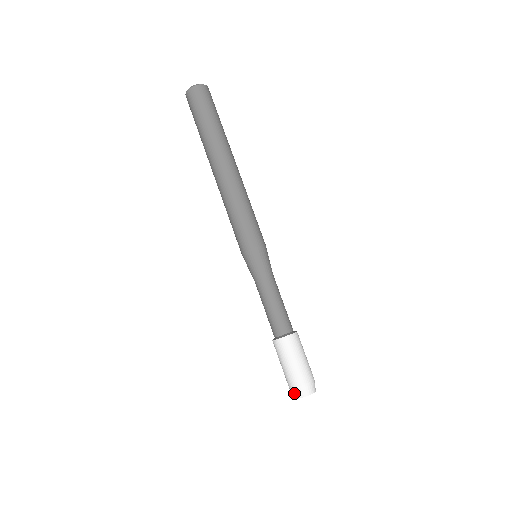
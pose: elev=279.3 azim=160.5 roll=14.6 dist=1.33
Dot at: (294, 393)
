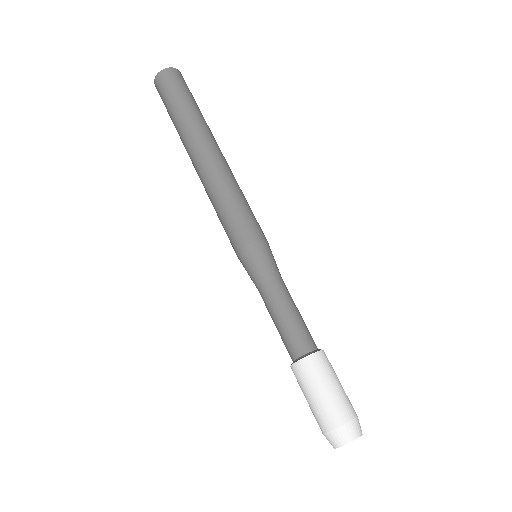
Dot at: occluded
